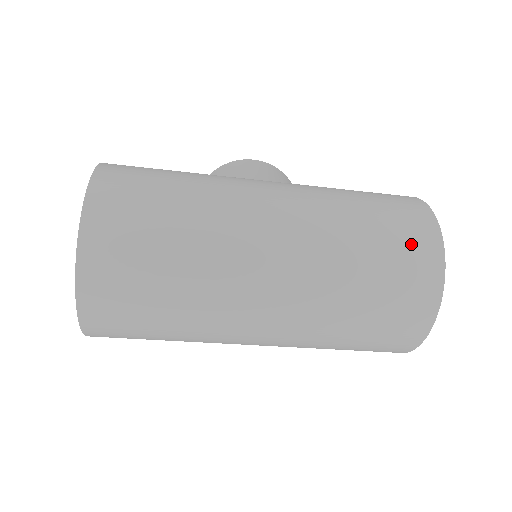
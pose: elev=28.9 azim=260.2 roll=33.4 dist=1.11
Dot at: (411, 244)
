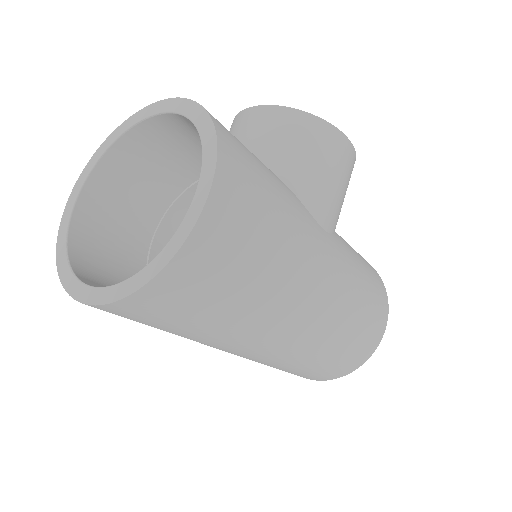
Dot at: (344, 364)
